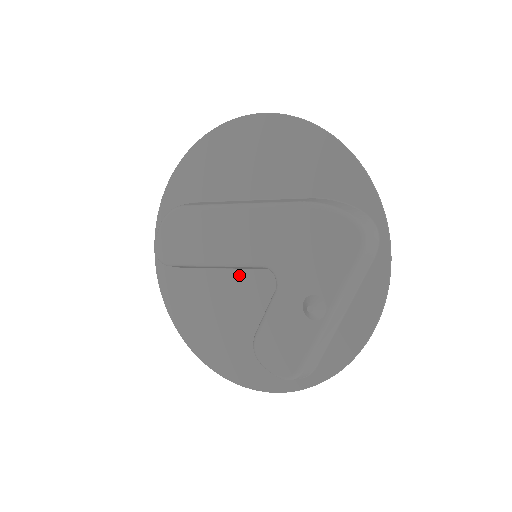
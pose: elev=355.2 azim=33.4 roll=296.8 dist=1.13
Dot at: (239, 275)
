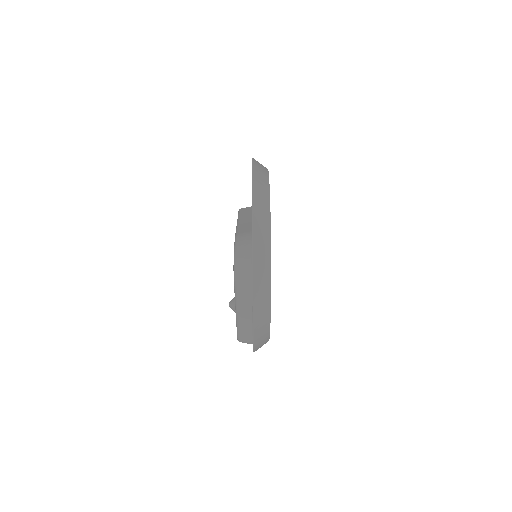
Dot at: occluded
